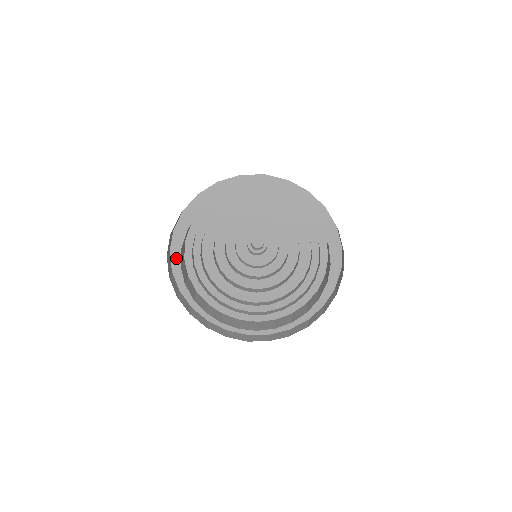
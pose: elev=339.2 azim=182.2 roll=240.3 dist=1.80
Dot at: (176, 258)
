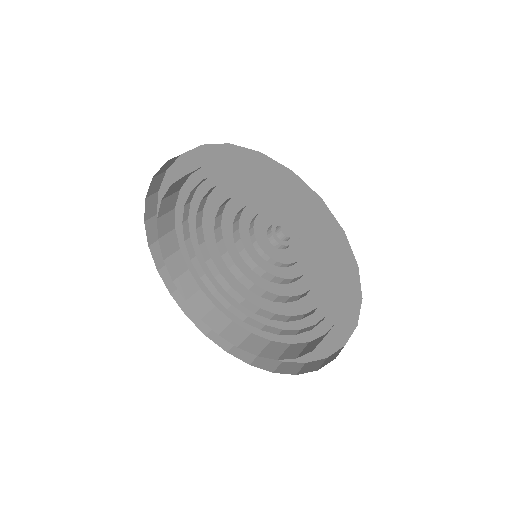
Dot at: occluded
